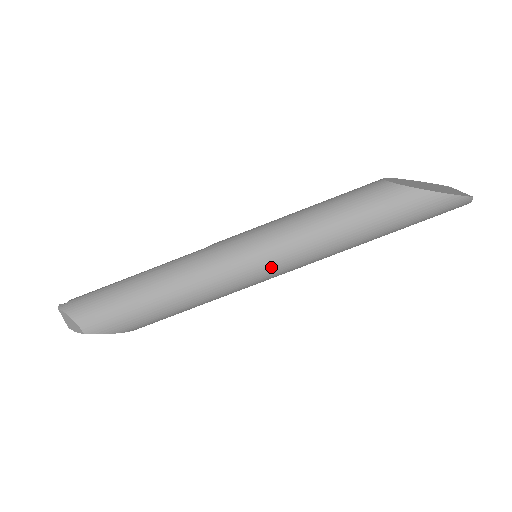
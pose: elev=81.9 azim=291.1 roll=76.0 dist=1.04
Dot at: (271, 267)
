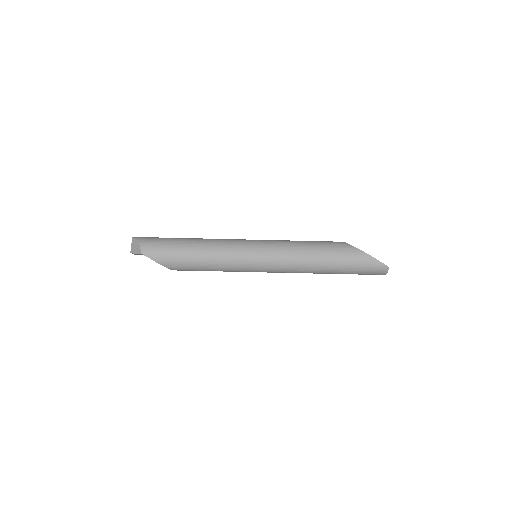
Dot at: (263, 259)
